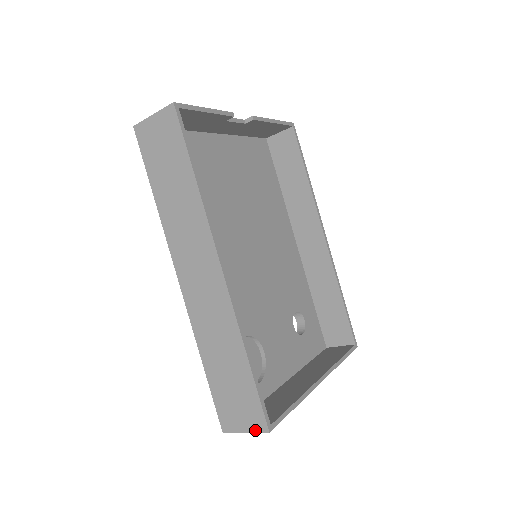
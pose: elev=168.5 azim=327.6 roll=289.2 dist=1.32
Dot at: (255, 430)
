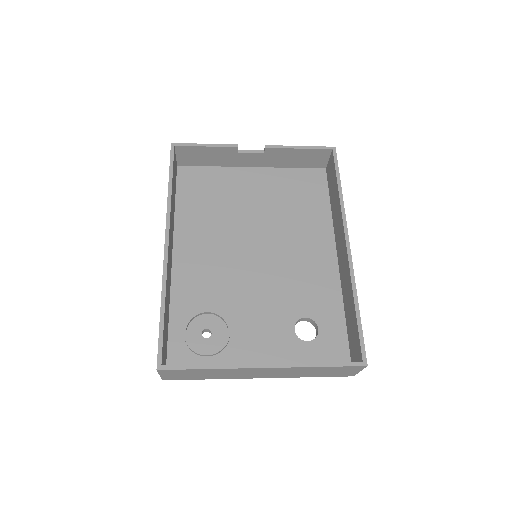
Dot at: occluded
